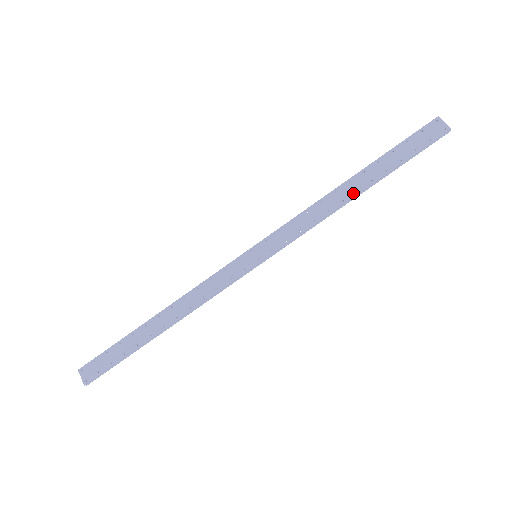
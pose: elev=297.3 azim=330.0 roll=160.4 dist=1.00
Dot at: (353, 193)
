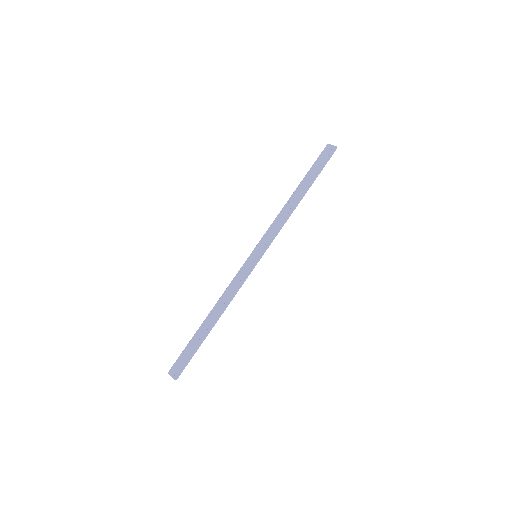
Dot at: (298, 199)
